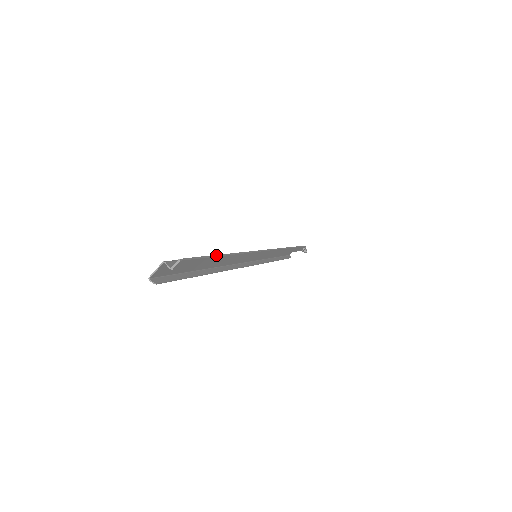
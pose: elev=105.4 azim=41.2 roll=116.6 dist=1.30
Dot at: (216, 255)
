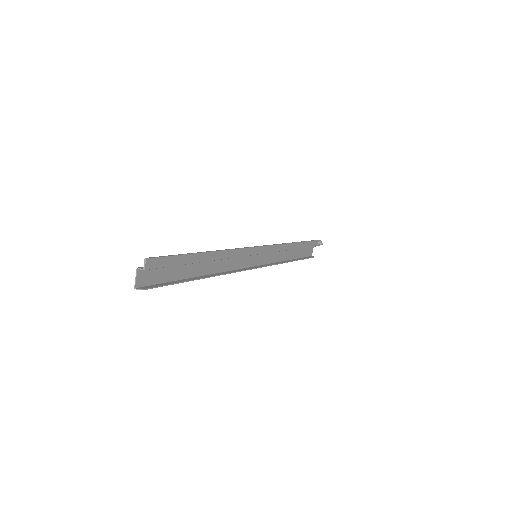
Dot at: (191, 253)
